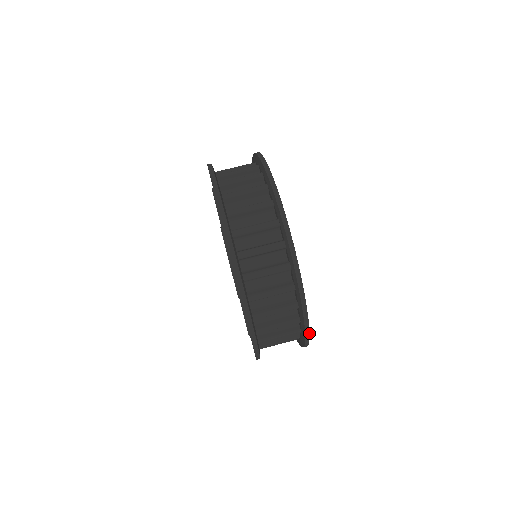
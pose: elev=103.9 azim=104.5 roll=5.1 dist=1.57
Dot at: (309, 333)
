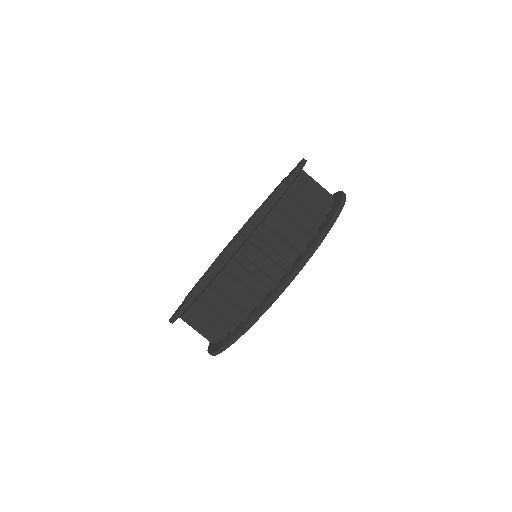
Dot at: occluded
